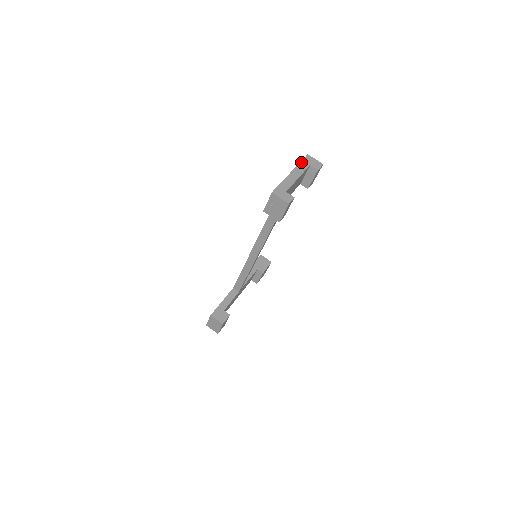
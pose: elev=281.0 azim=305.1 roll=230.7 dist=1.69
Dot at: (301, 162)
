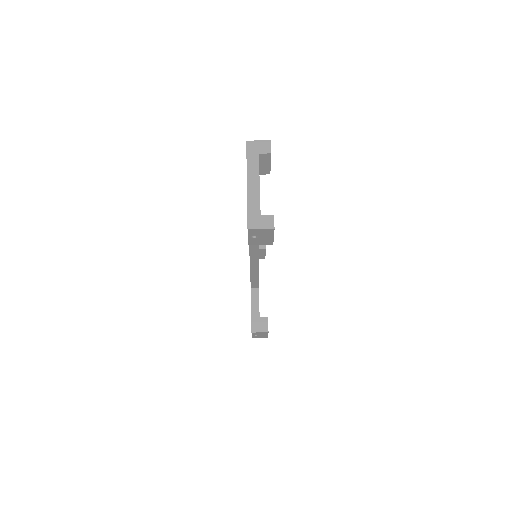
Dot at: (247, 159)
